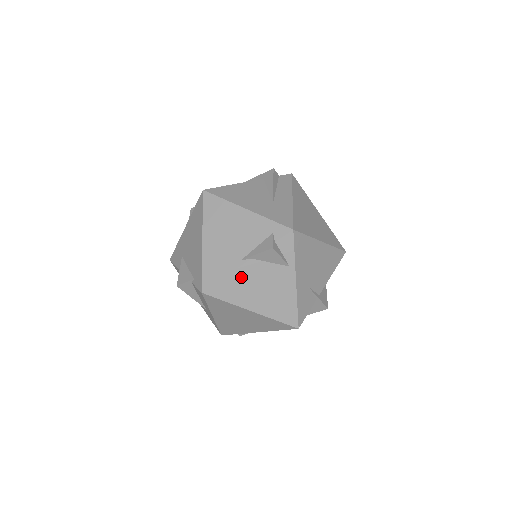
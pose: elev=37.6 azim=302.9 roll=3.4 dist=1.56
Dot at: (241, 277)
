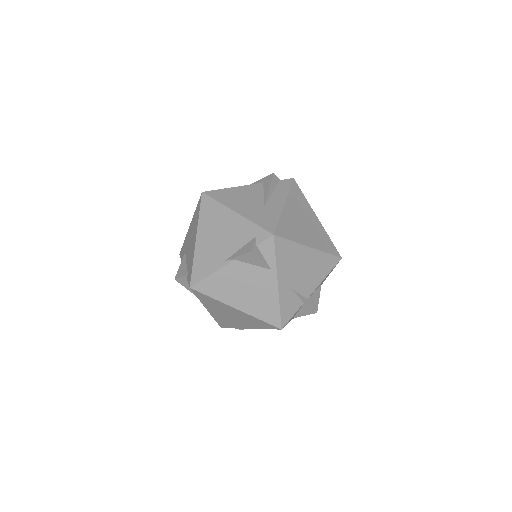
Dot at: (225, 276)
